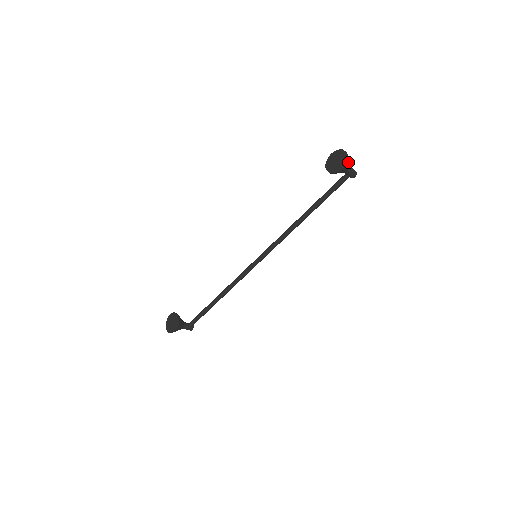
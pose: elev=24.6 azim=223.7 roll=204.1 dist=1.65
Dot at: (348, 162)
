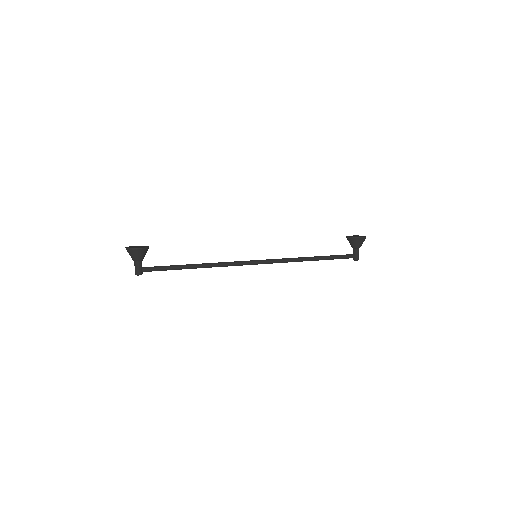
Dot at: occluded
